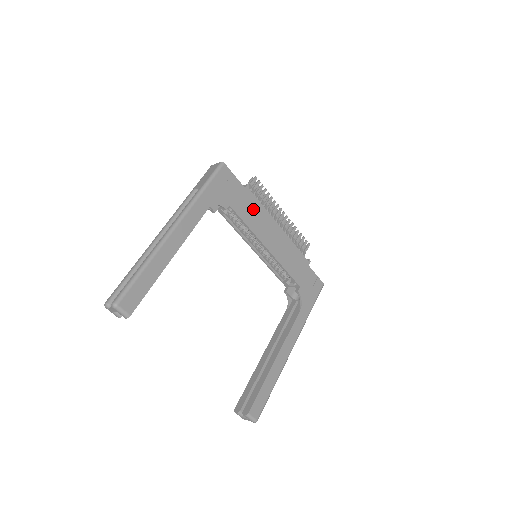
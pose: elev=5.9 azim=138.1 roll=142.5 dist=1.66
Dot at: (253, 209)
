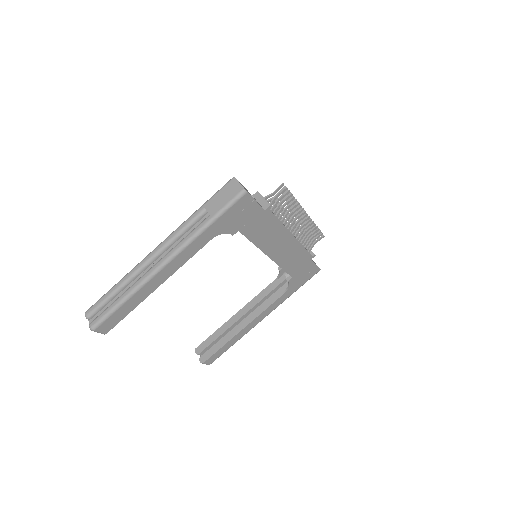
Dot at: (267, 227)
